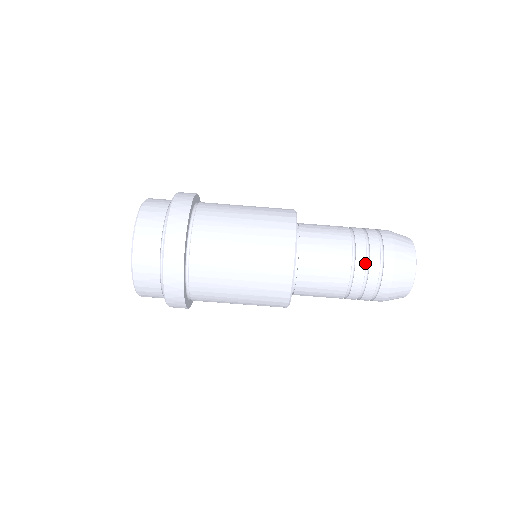
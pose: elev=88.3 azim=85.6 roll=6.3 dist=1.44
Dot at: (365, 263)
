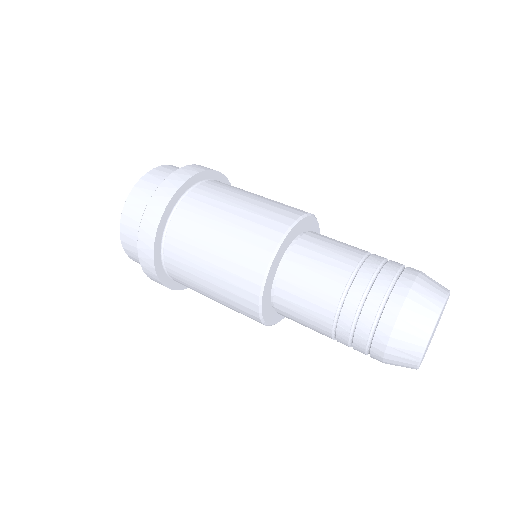
Dot at: (380, 262)
